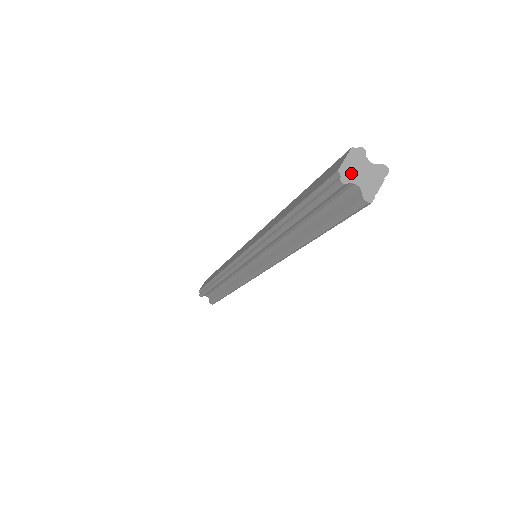
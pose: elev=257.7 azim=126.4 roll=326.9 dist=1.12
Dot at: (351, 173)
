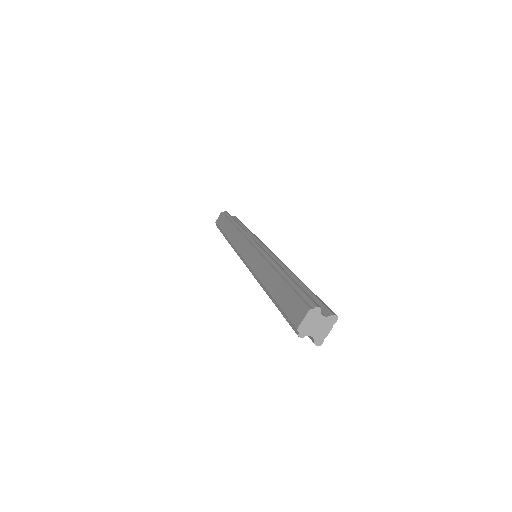
Dot at: (307, 329)
